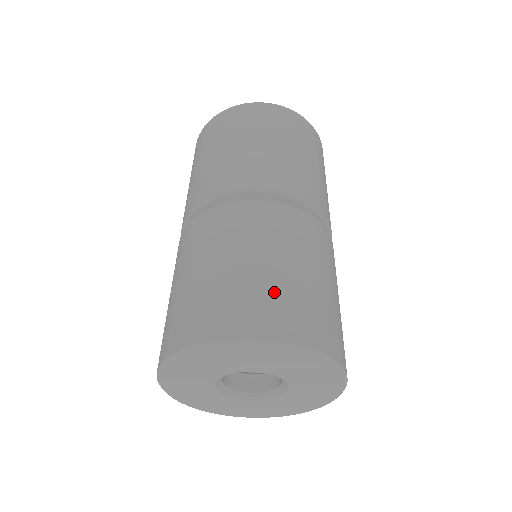
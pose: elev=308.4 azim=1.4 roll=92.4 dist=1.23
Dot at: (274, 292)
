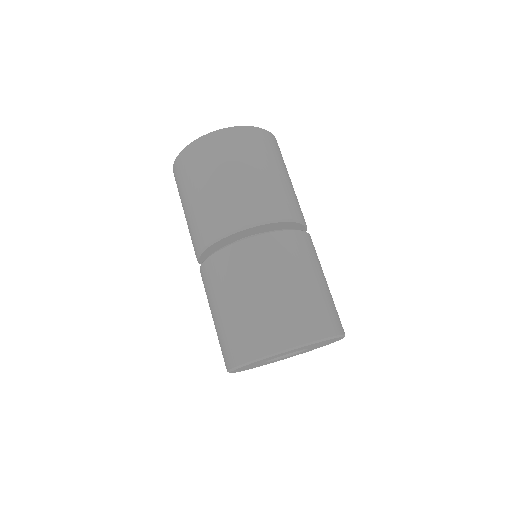
Dot at: (330, 302)
